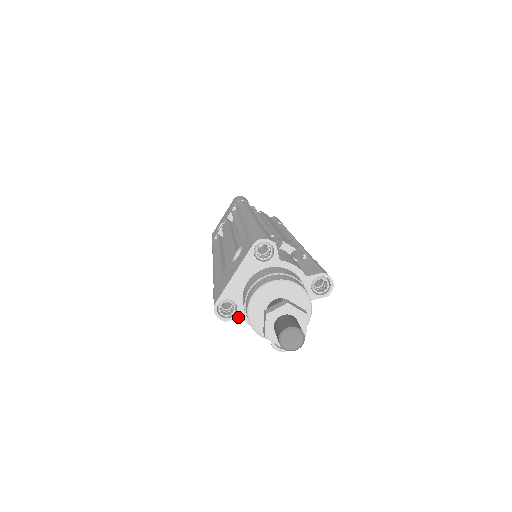
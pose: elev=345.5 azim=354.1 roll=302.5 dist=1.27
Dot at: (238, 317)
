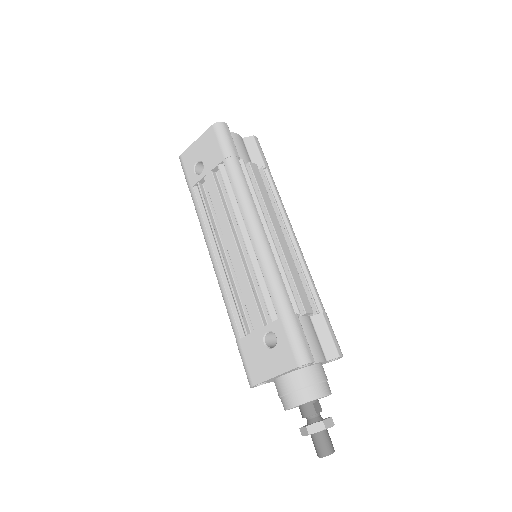
Dot at: occluded
